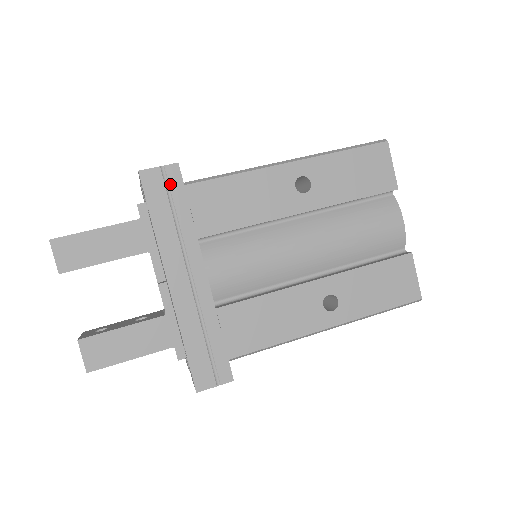
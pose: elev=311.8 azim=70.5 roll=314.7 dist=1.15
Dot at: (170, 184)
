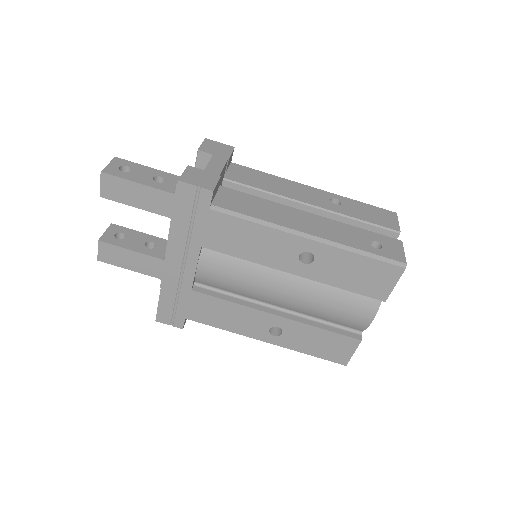
Dot at: (199, 202)
